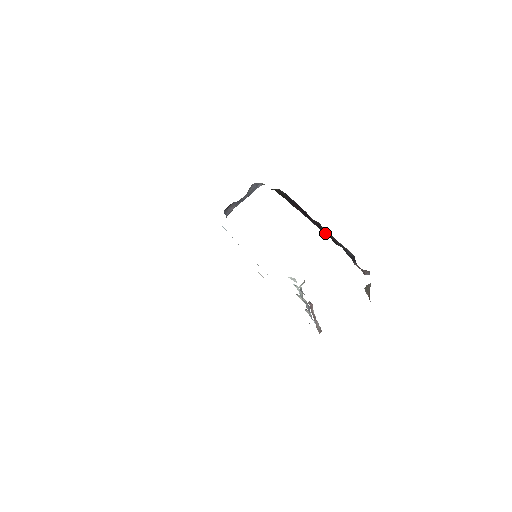
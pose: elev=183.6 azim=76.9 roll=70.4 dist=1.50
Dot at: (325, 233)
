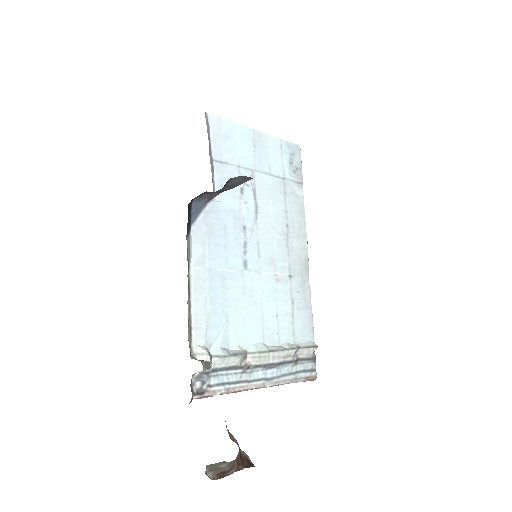
Dot at: occluded
